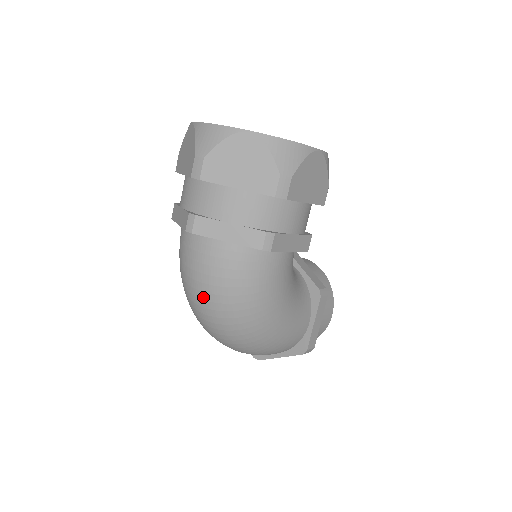
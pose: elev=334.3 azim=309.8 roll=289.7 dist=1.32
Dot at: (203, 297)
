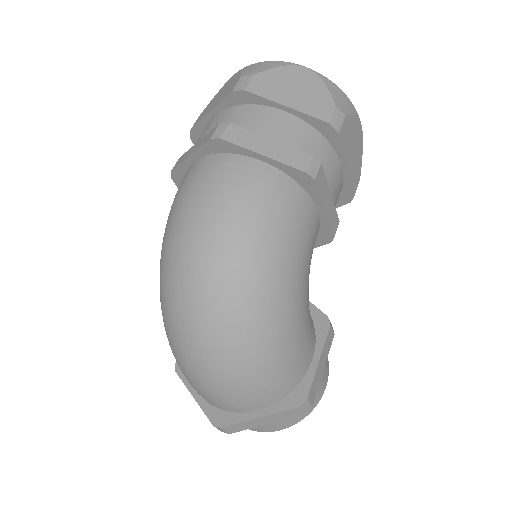
Dot at: (206, 231)
